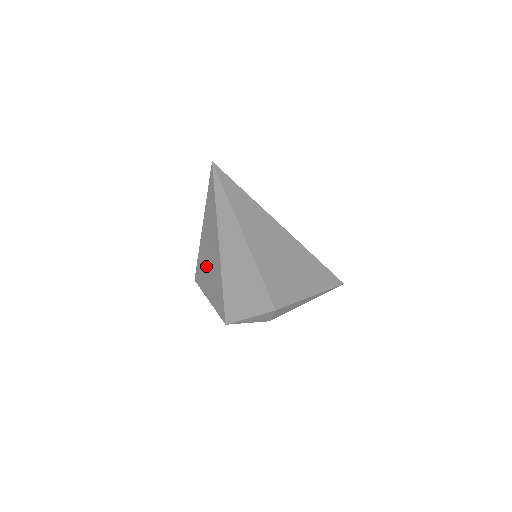
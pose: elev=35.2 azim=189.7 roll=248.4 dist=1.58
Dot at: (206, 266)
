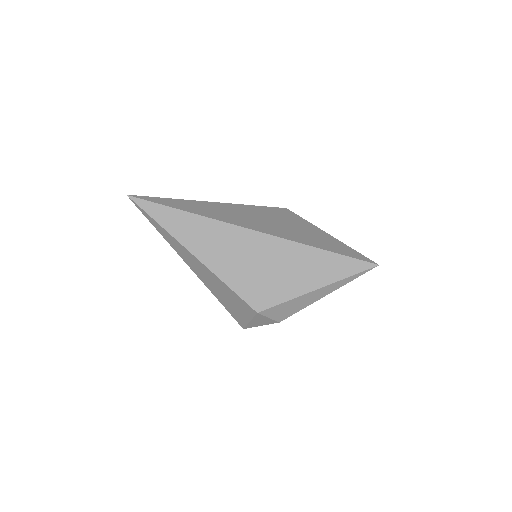
Dot at: occluded
